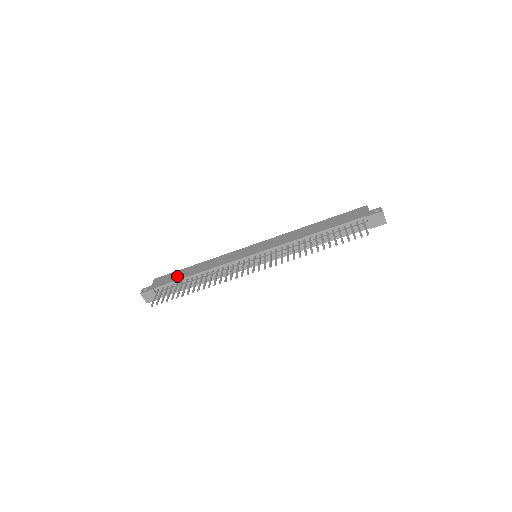
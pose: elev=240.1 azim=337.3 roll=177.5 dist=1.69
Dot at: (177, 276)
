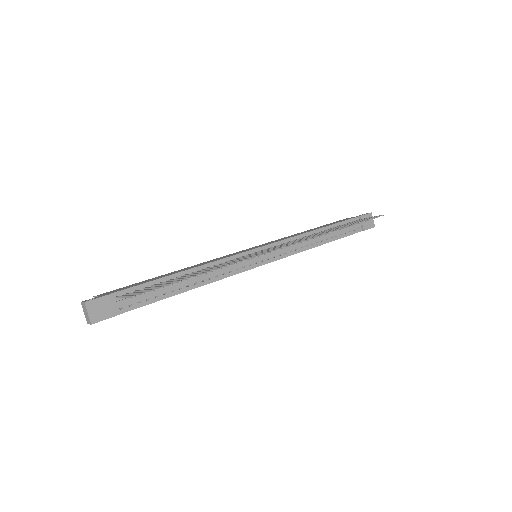
Dot at: (146, 281)
